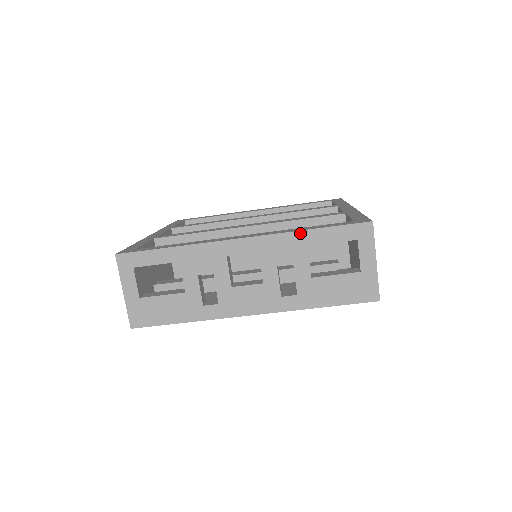
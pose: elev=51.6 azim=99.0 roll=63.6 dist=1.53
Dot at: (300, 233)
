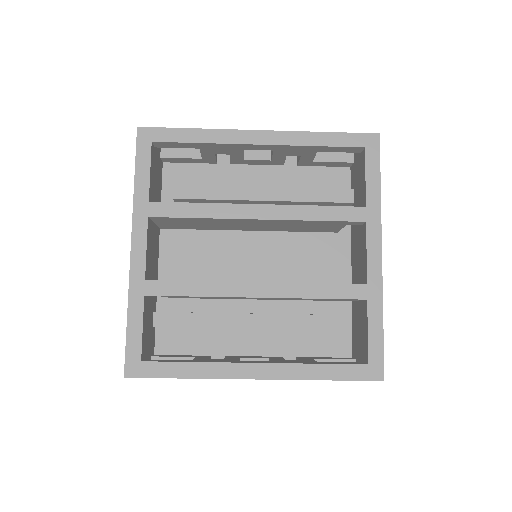
Dot at: occluded
